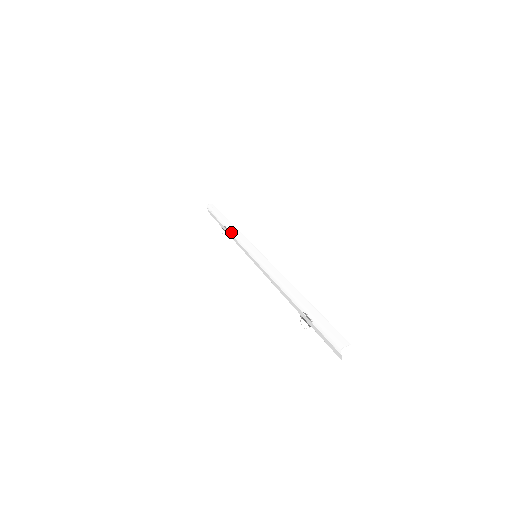
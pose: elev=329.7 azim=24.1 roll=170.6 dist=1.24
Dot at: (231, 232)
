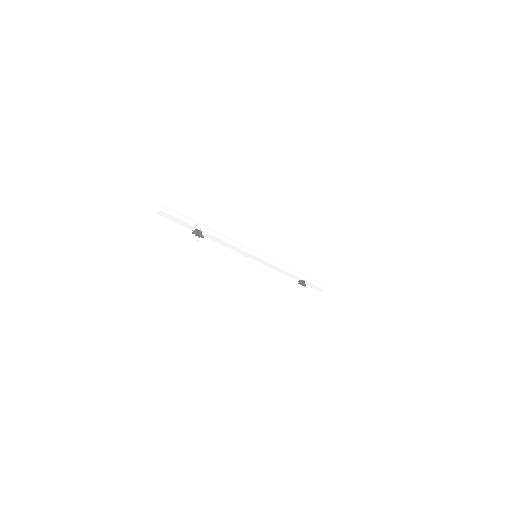
Dot at: occluded
